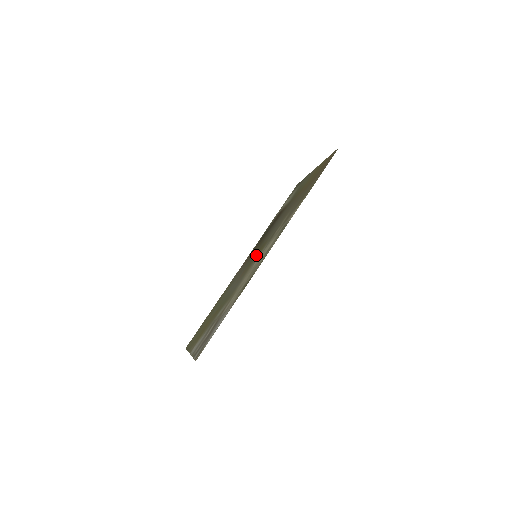
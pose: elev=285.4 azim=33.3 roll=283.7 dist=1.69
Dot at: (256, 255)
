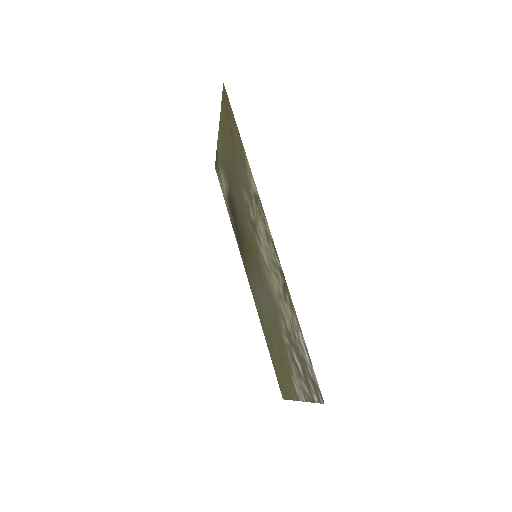
Dot at: (255, 255)
